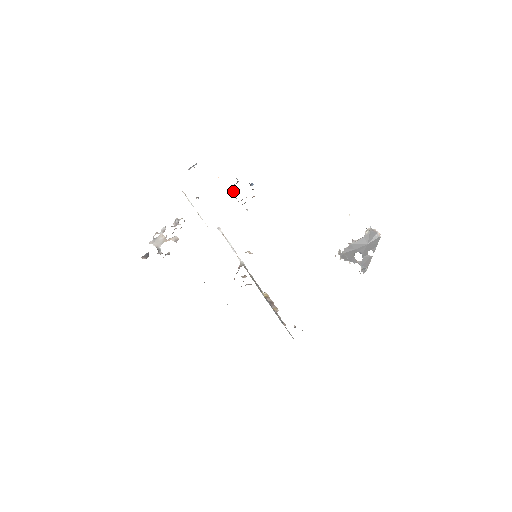
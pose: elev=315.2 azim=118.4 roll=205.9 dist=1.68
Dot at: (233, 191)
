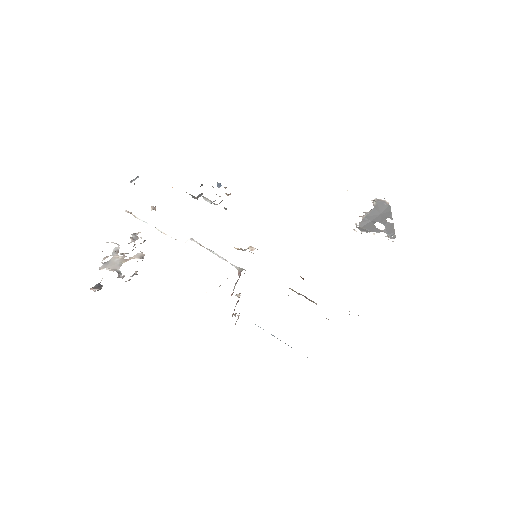
Dot at: occluded
